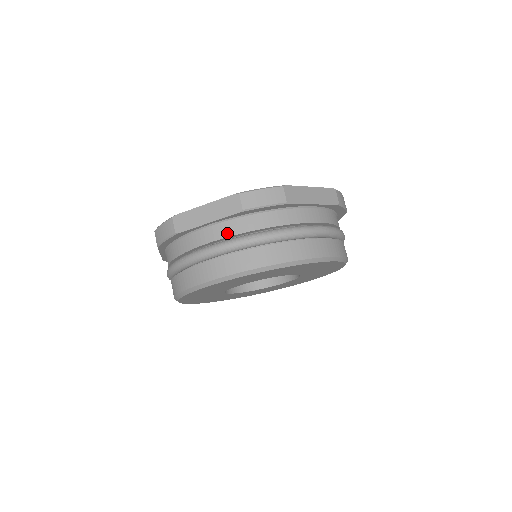
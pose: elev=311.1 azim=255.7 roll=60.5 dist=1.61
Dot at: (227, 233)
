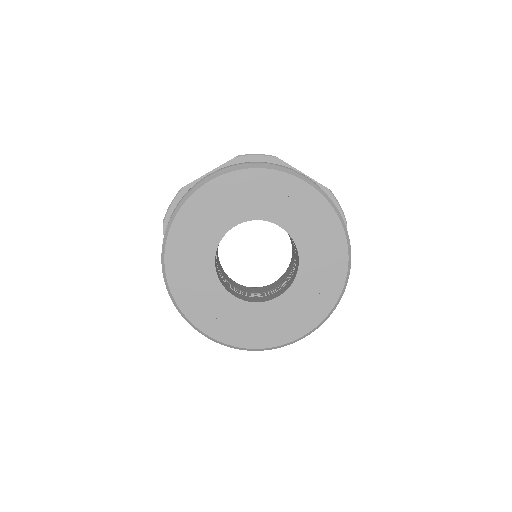
Dot at: occluded
